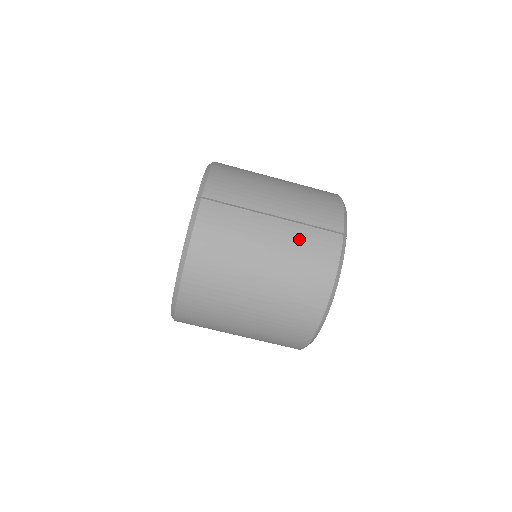
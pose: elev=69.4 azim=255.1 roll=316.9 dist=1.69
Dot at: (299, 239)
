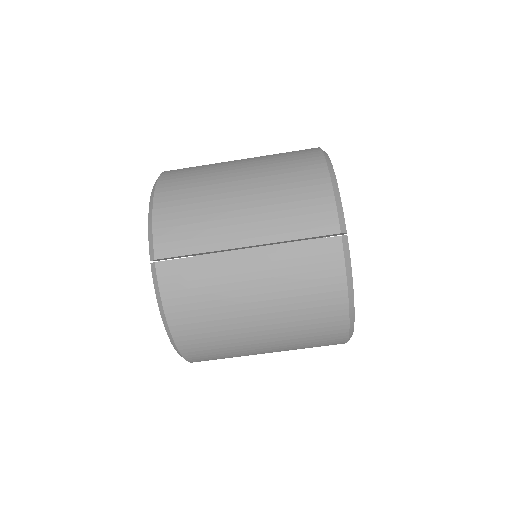
Dot at: (287, 265)
